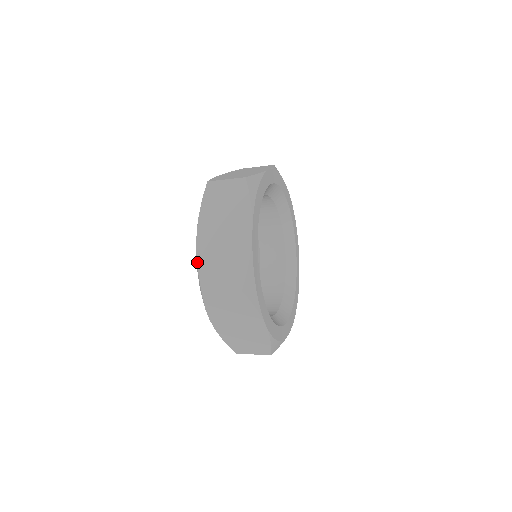
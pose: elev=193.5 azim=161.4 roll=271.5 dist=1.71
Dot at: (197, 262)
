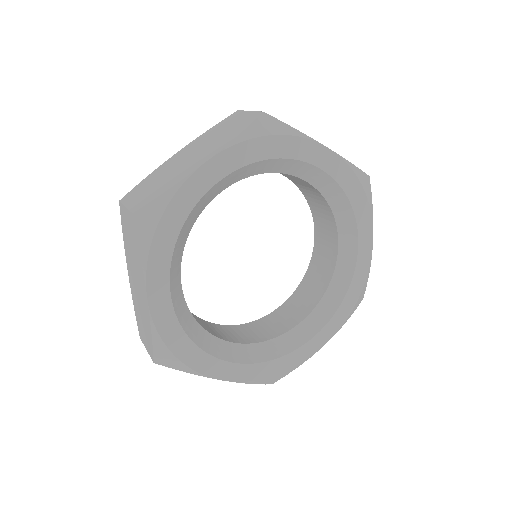
Dot at: (133, 302)
